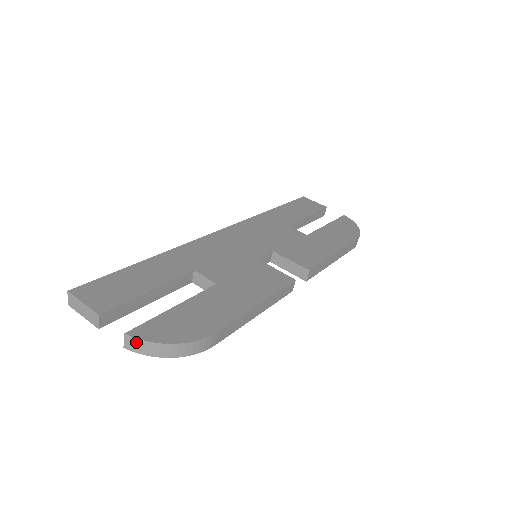
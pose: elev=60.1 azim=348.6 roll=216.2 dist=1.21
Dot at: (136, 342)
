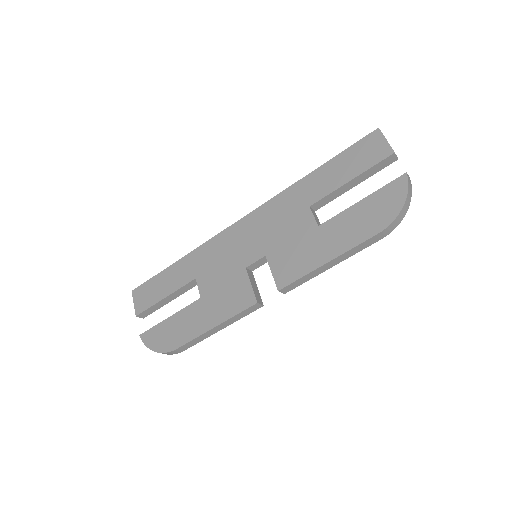
Dot at: (144, 341)
